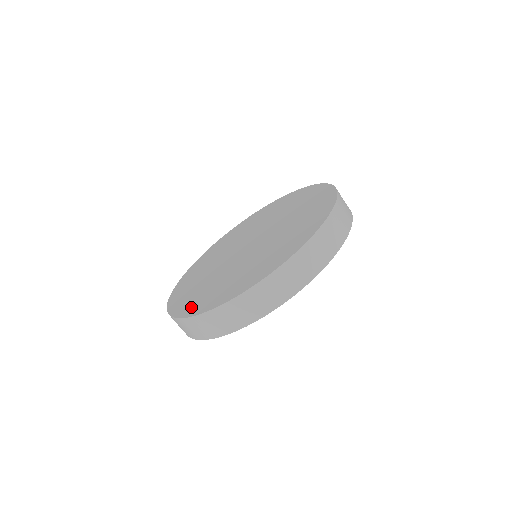
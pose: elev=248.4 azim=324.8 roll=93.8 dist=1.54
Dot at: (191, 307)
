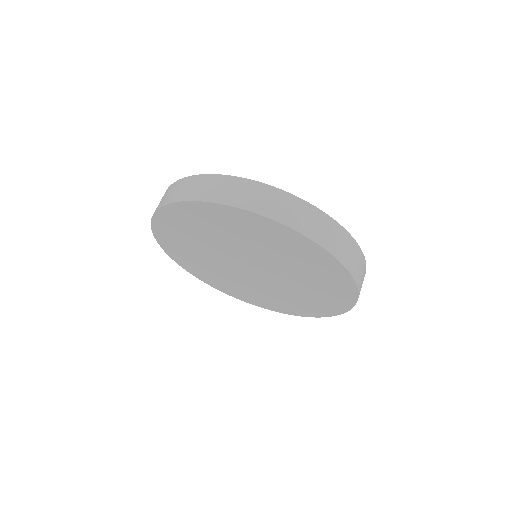
Dot at: occluded
